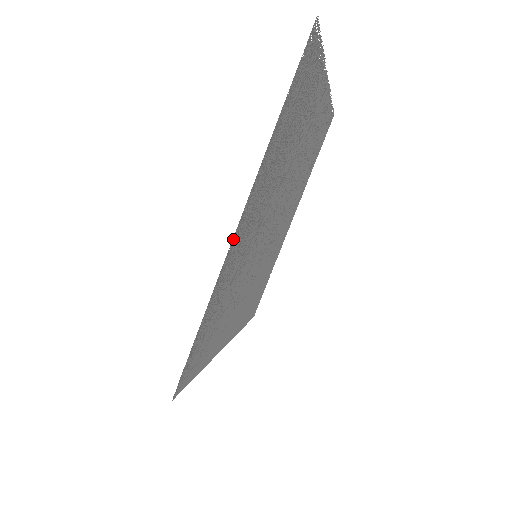
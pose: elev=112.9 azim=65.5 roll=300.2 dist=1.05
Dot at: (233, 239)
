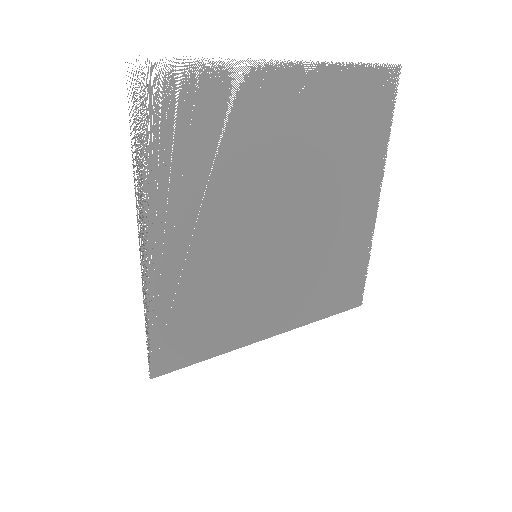
Dot at: occluded
